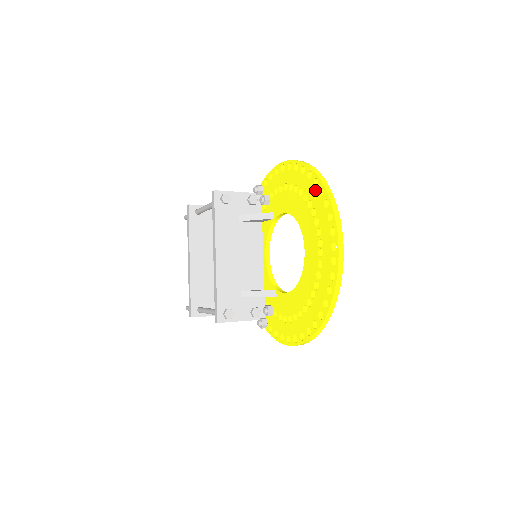
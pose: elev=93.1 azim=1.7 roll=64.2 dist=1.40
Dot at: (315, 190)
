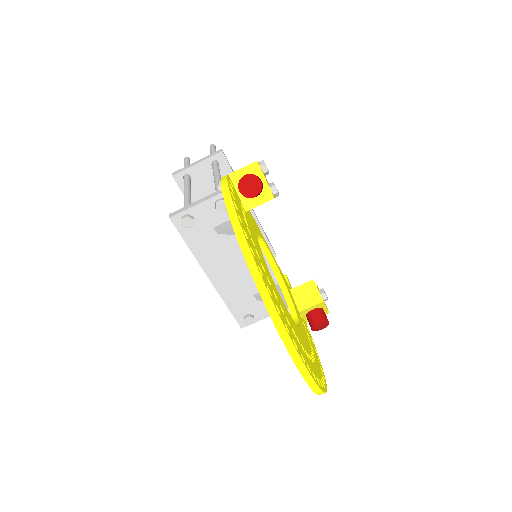
Dot at: occluded
